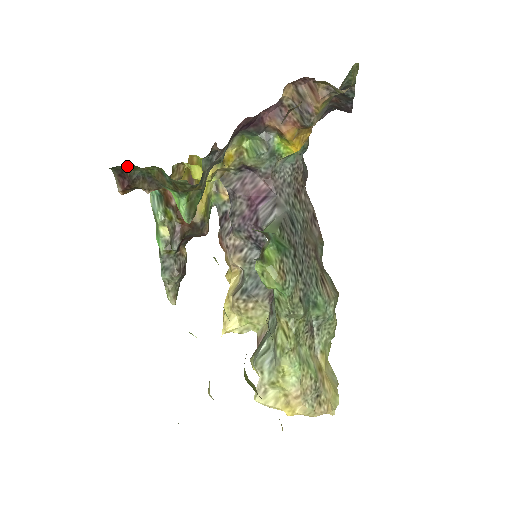
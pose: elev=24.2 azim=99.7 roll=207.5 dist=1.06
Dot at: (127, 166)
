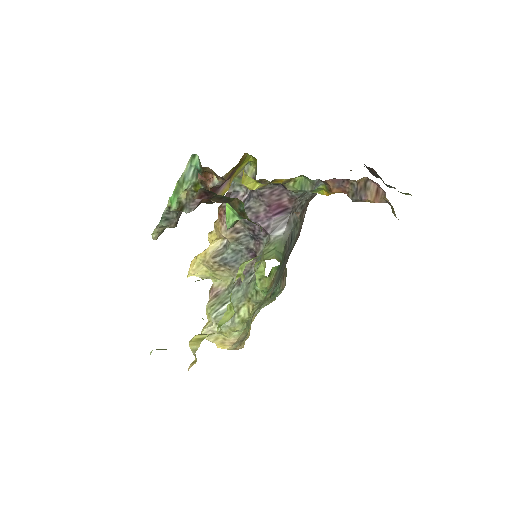
Dot at: (220, 196)
